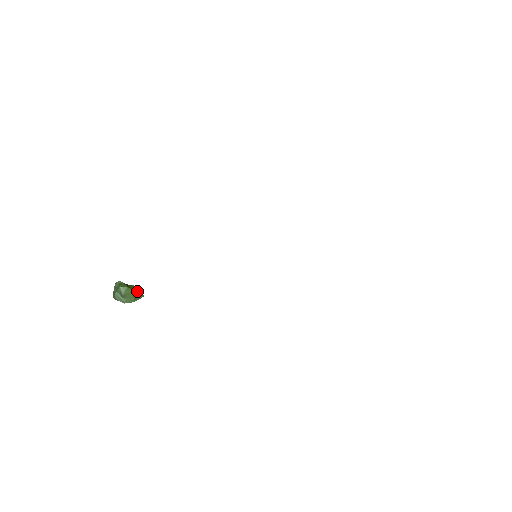
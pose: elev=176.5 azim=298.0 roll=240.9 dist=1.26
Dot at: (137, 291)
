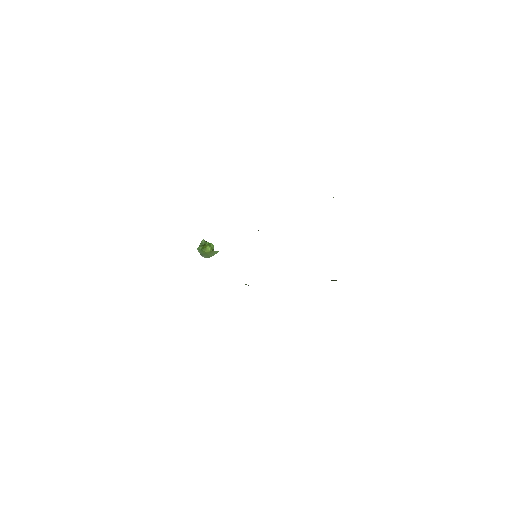
Dot at: (211, 250)
